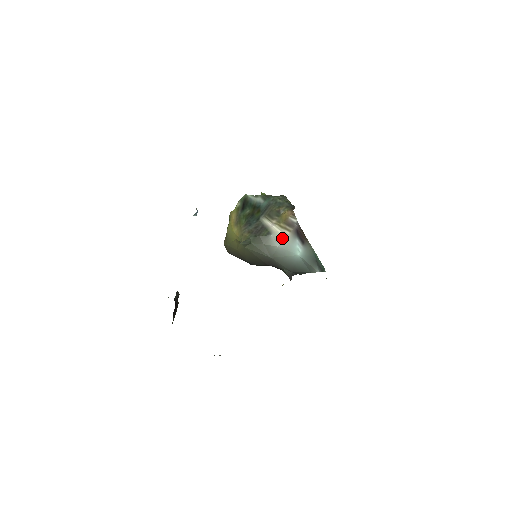
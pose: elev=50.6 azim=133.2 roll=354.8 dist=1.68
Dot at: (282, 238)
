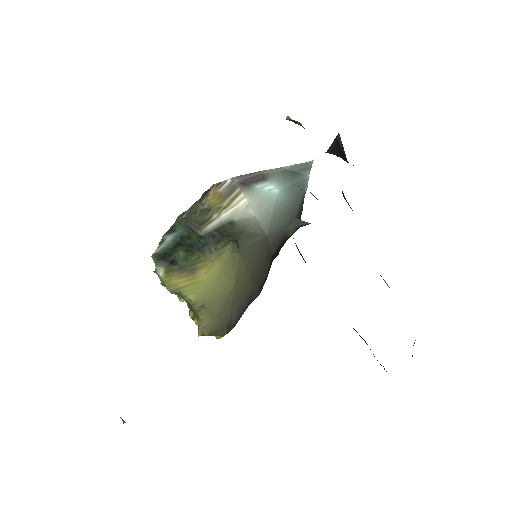
Dot at: (245, 207)
